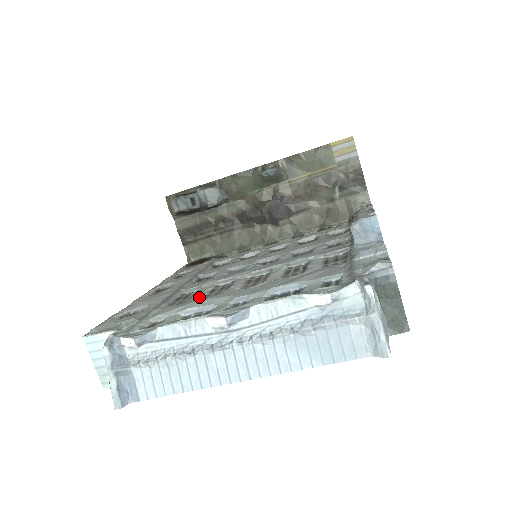
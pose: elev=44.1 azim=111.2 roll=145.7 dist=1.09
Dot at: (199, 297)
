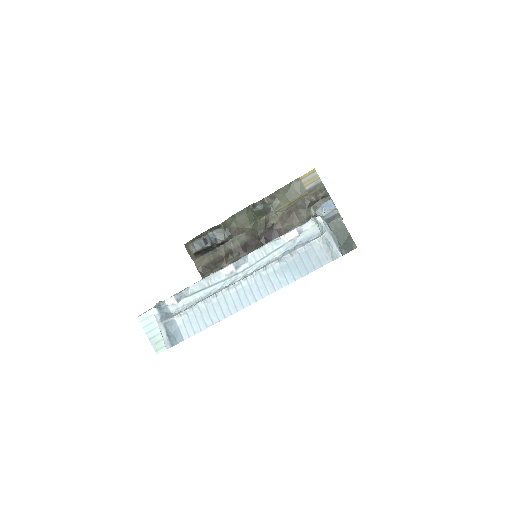
Dot at: occluded
